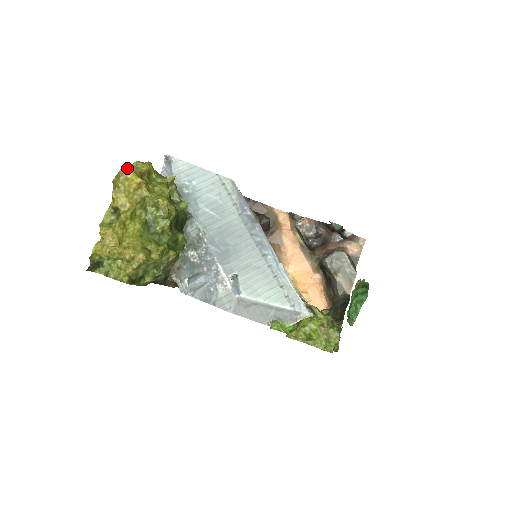
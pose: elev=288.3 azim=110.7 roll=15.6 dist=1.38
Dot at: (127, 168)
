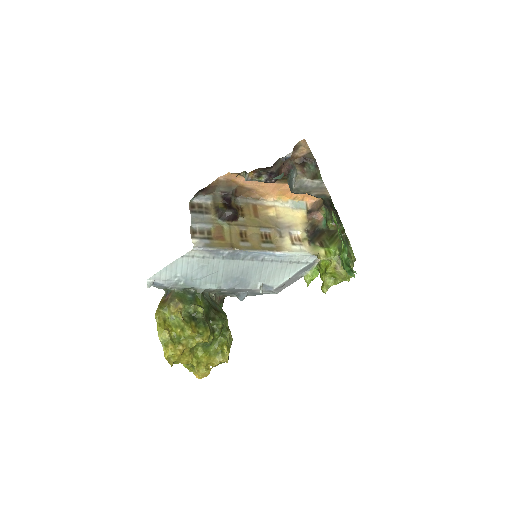
Dot at: (167, 355)
